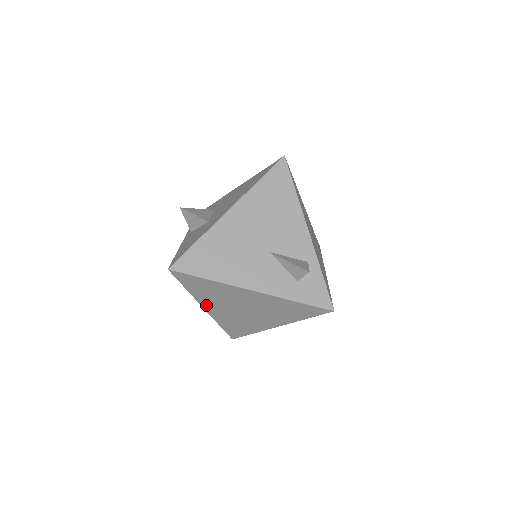
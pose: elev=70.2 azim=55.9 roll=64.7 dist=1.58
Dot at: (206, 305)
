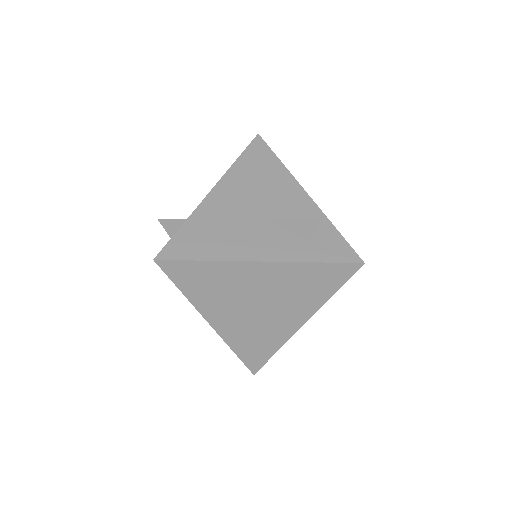
Dot at: (210, 315)
